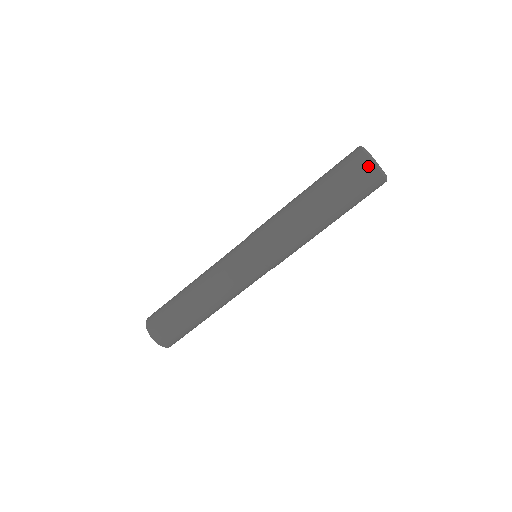
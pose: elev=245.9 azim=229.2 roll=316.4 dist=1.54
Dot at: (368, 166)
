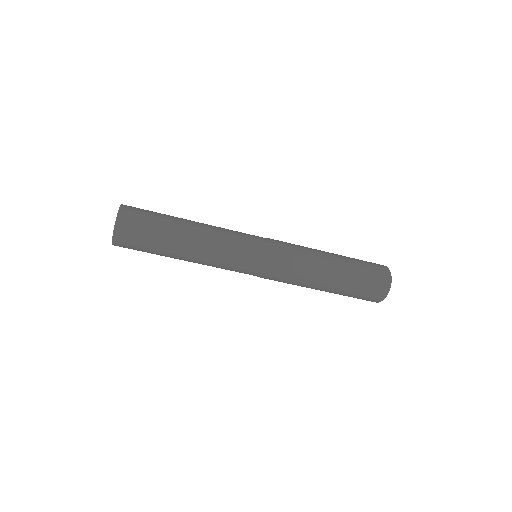
Dot at: (385, 288)
